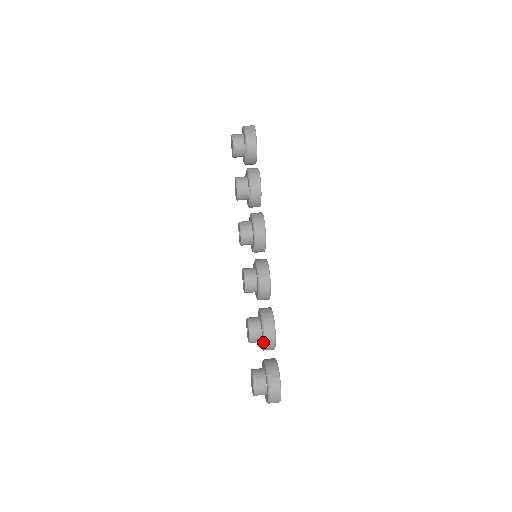
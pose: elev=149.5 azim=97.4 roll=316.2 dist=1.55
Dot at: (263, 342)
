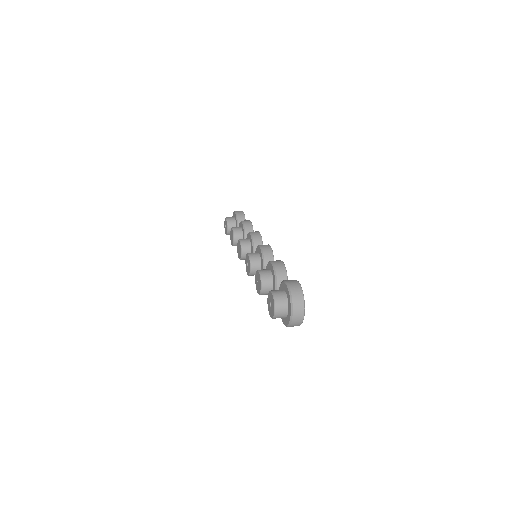
Dot at: (274, 273)
